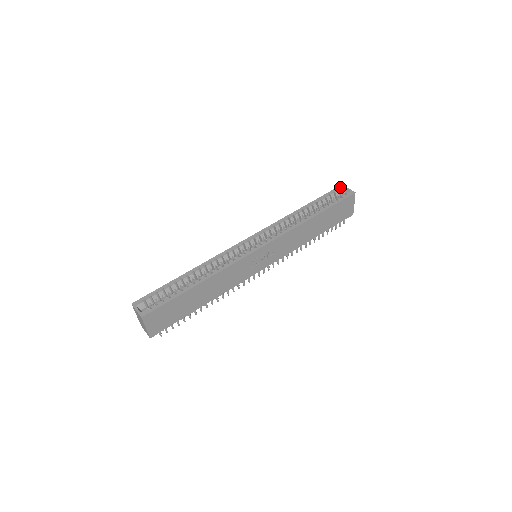
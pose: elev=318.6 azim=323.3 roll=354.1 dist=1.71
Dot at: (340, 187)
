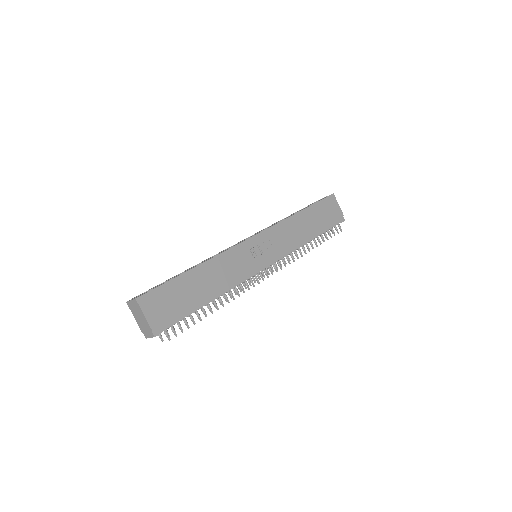
Dot at: occluded
